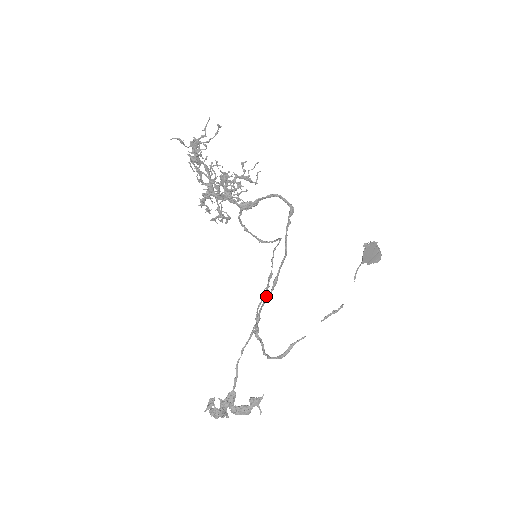
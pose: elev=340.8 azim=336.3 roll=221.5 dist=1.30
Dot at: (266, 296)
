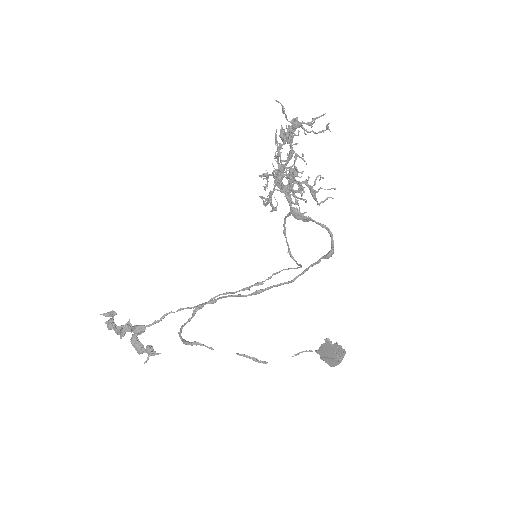
Dot at: occluded
